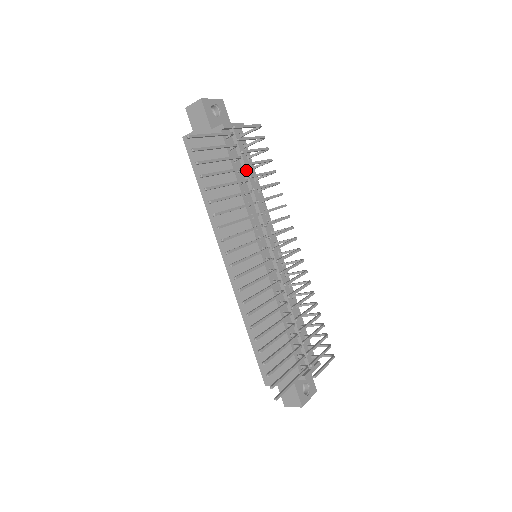
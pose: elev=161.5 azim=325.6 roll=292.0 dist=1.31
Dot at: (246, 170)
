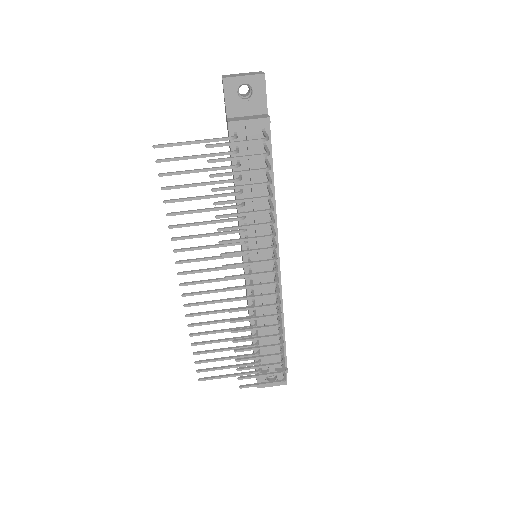
Dot at: (250, 177)
